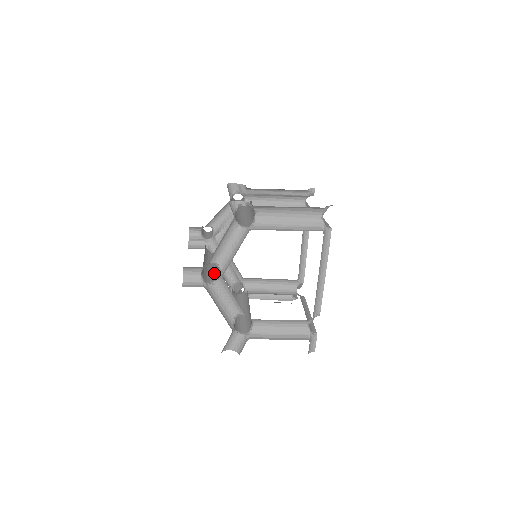
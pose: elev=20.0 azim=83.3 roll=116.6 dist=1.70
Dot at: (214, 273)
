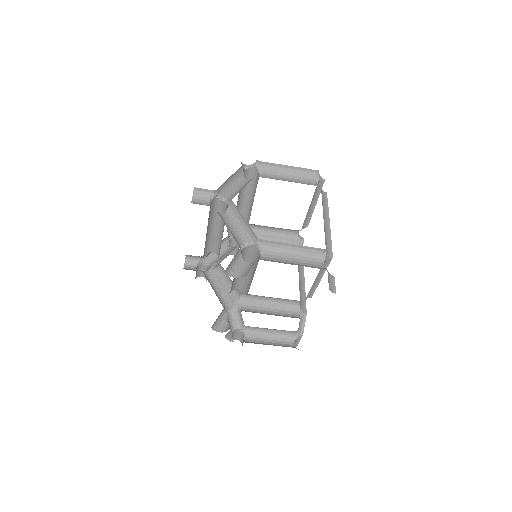
Dot at: occluded
